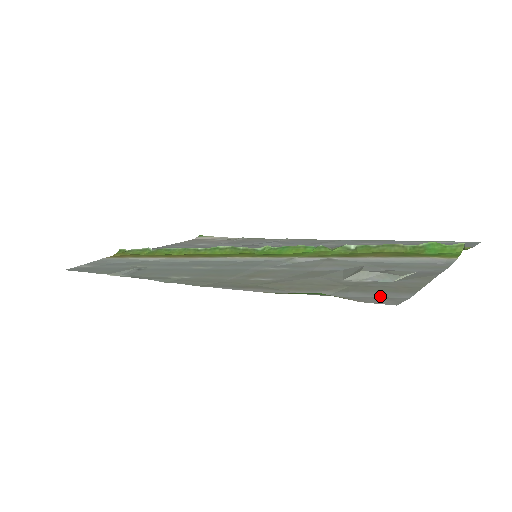
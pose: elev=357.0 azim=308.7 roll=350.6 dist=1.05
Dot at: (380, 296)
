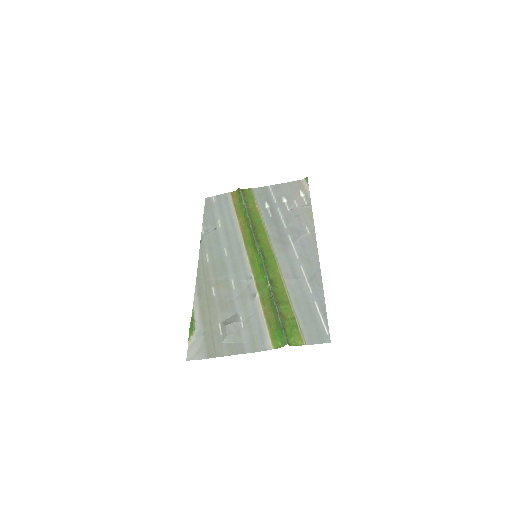
Dot at: (200, 349)
